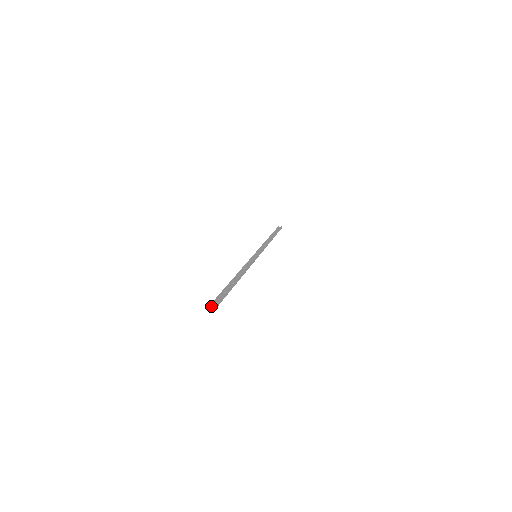
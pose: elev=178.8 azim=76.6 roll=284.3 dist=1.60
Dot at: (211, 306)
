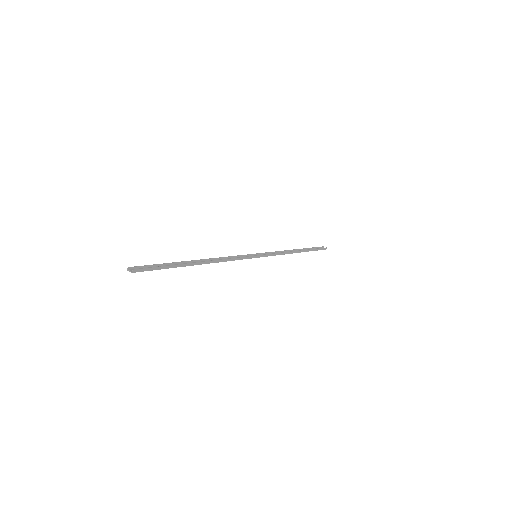
Dot at: (132, 269)
